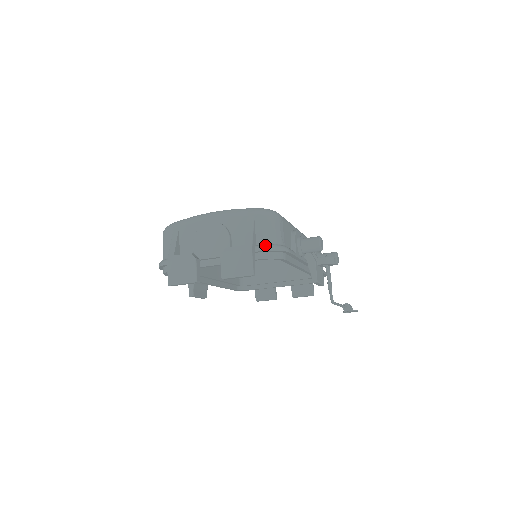
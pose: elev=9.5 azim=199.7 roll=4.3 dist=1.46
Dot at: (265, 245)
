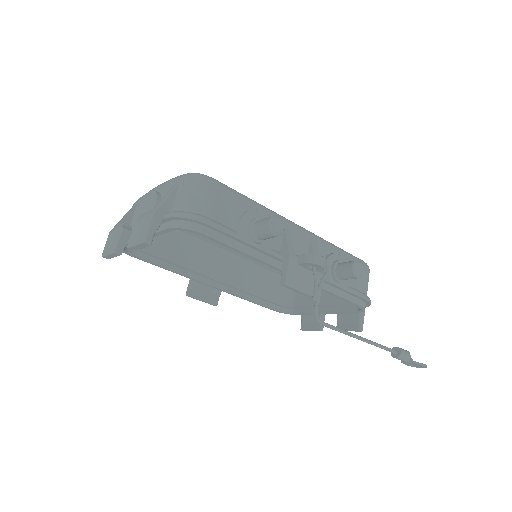
Dot at: (175, 211)
